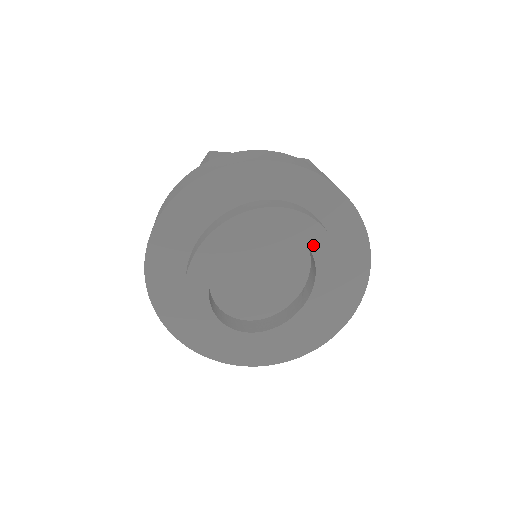
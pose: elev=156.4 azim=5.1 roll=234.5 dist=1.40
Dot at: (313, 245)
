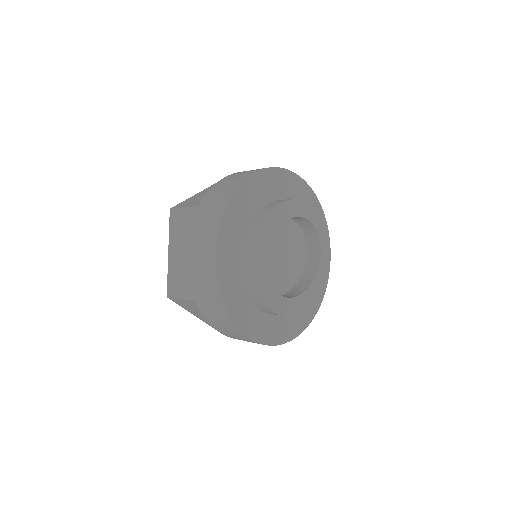
Dot at: (323, 247)
